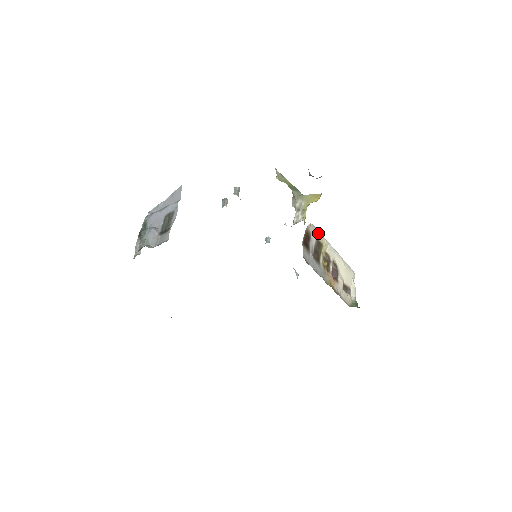
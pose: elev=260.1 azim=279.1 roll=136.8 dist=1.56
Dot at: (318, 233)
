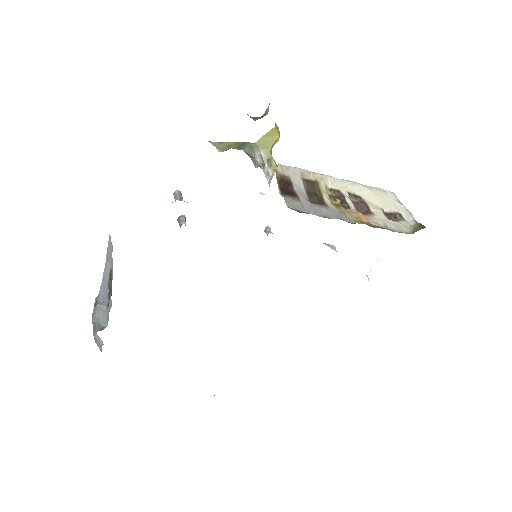
Dot at: (301, 172)
